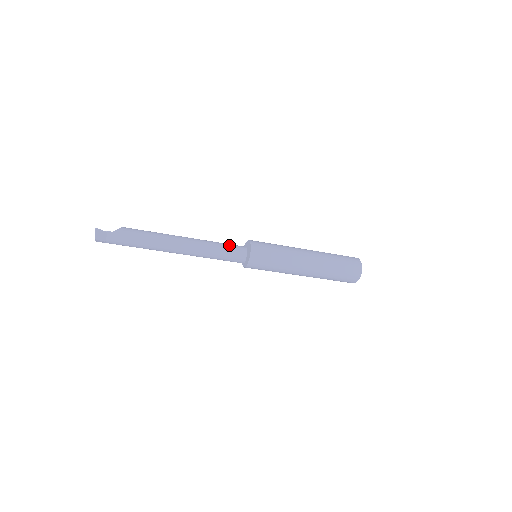
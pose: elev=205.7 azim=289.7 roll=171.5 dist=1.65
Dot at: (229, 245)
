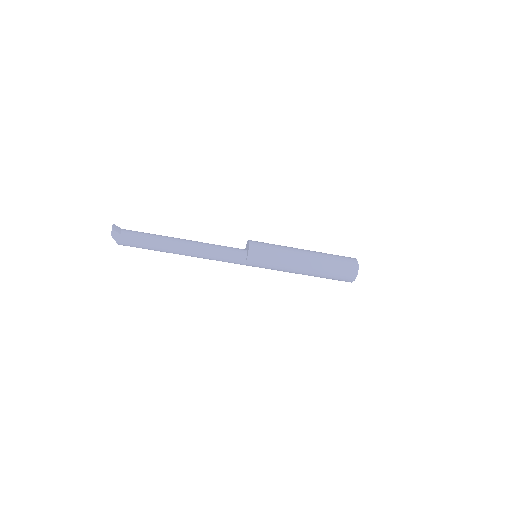
Dot at: occluded
